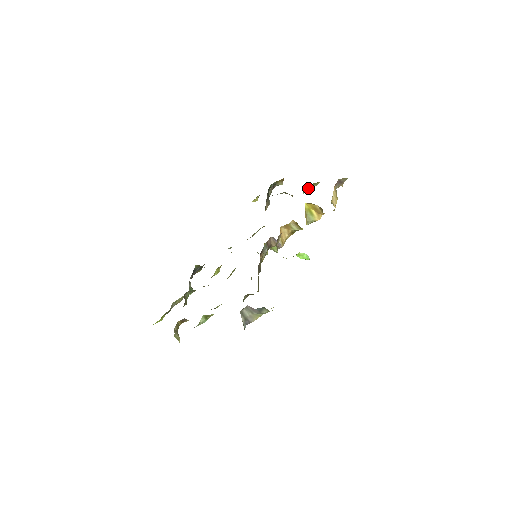
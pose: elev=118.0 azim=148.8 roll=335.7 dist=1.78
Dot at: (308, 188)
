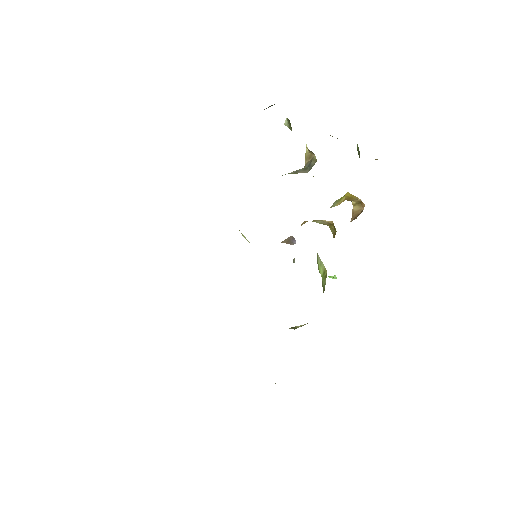
Dot at: occluded
